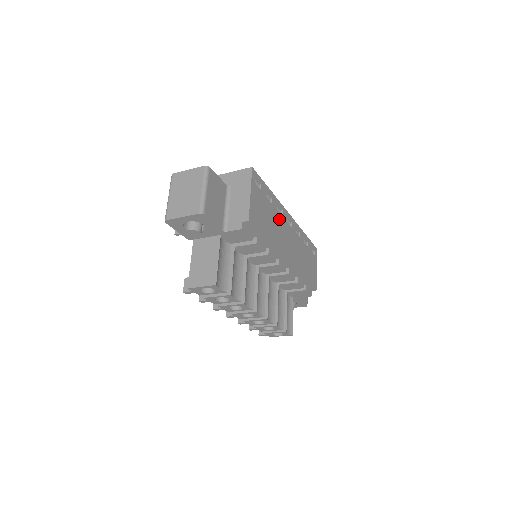
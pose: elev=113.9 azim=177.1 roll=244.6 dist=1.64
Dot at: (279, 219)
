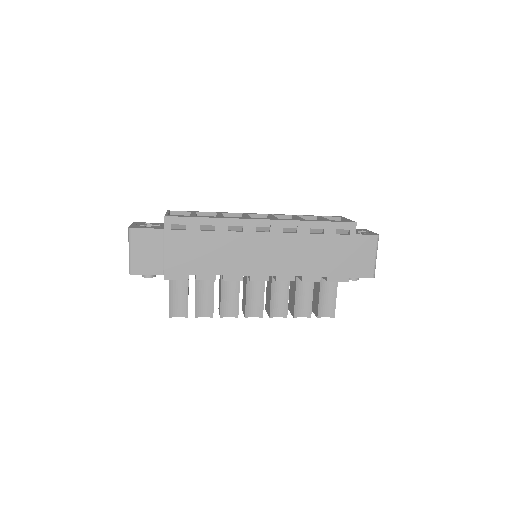
Dot at: (234, 239)
